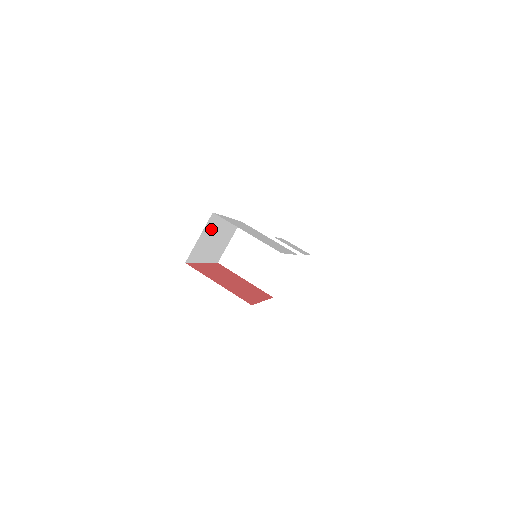
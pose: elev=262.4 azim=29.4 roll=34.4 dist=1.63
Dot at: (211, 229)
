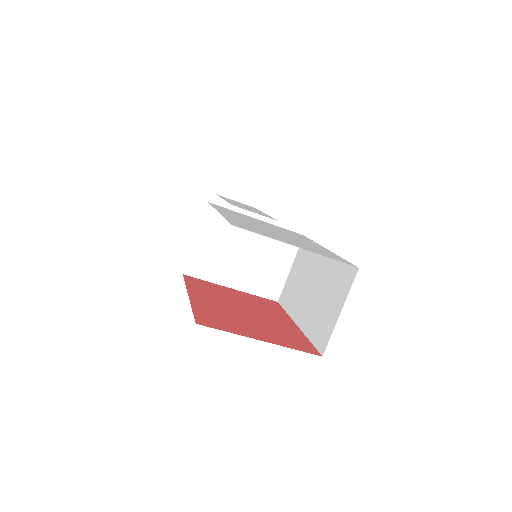
Dot at: occluded
